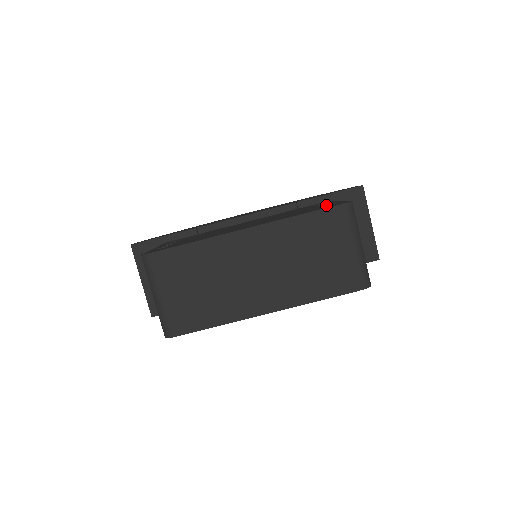
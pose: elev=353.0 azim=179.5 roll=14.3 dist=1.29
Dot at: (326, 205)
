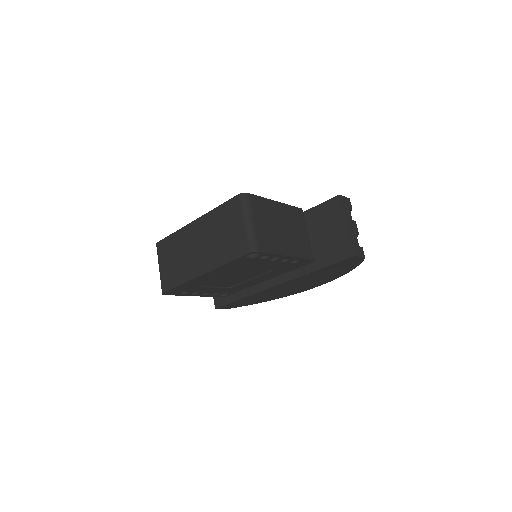
Dot at: occluded
